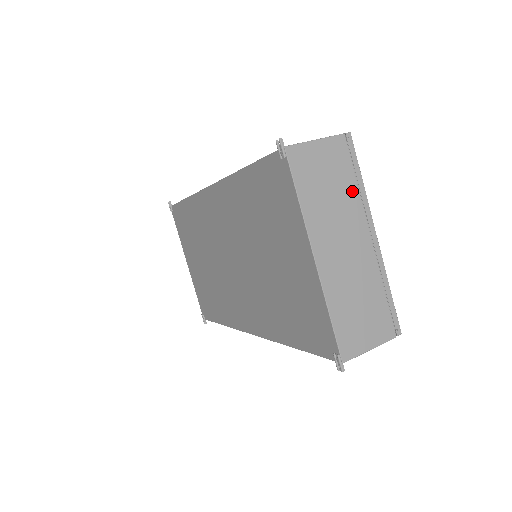
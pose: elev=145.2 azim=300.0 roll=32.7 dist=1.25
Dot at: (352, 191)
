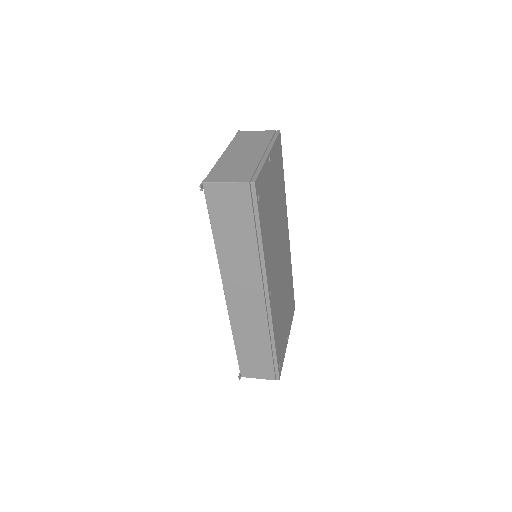
Dot at: (265, 142)
